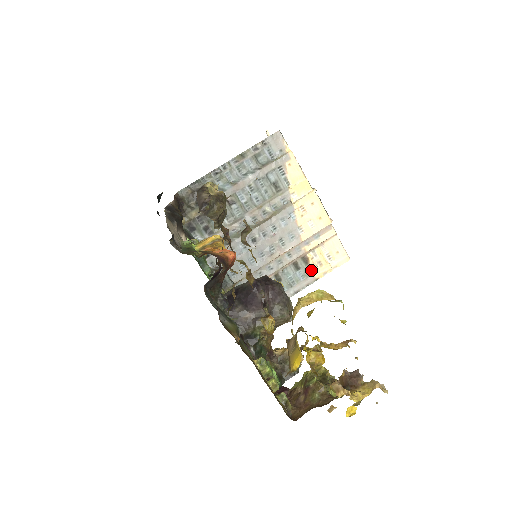
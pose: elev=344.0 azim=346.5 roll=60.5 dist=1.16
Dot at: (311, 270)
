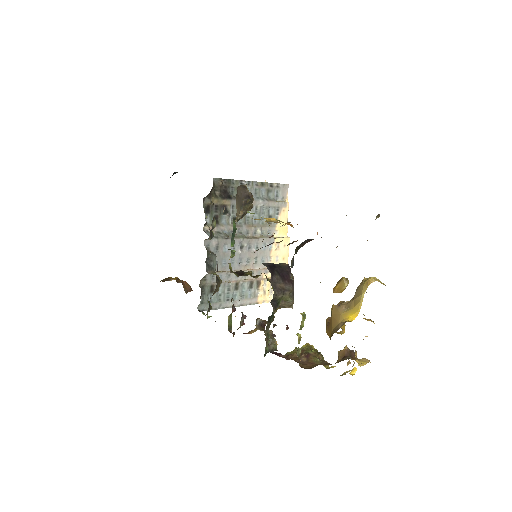
Dot at: (257, 294)
